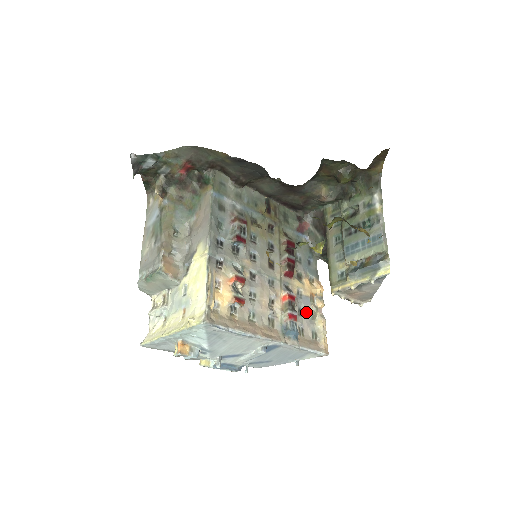
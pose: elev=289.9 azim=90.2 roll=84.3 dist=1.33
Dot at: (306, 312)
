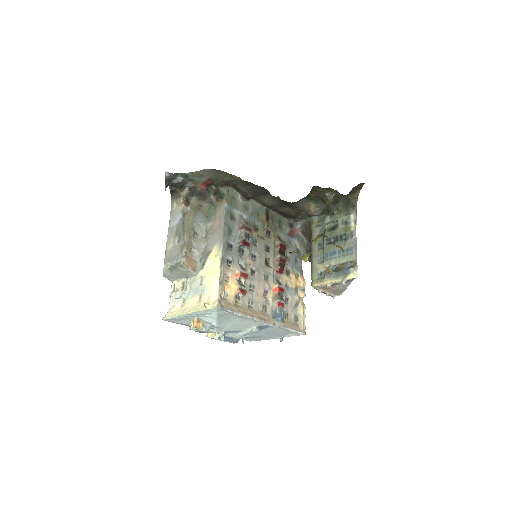
Dot at: (291, 301)
